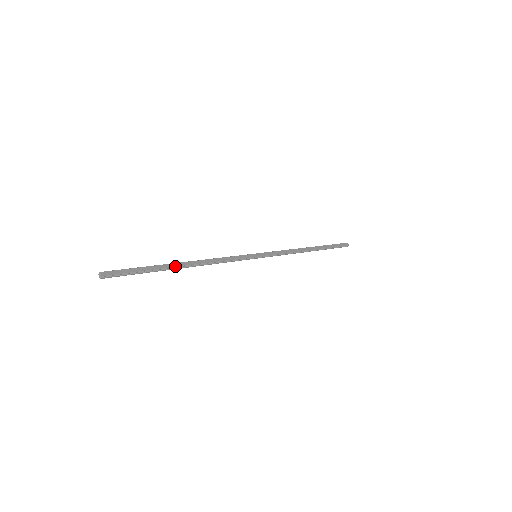
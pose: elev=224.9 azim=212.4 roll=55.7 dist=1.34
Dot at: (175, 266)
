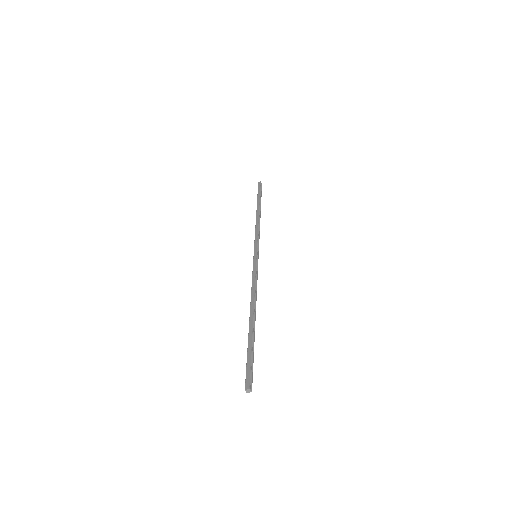
Dot at: (252, 324)
